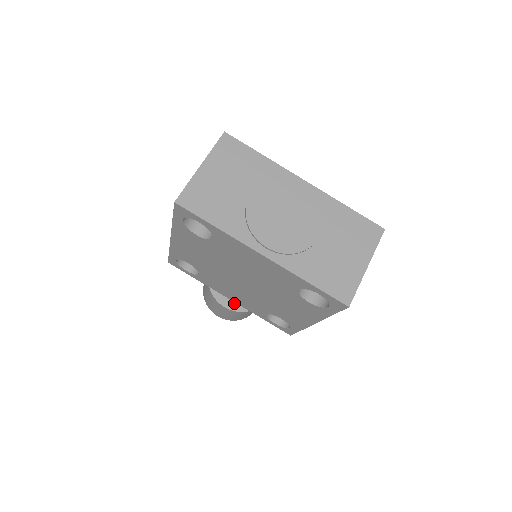
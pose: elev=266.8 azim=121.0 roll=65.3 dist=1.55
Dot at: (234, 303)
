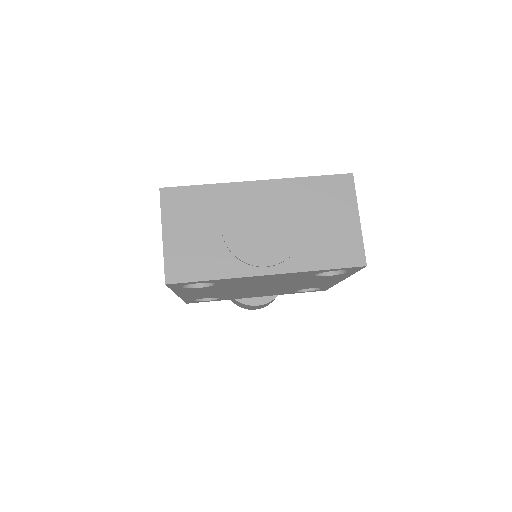
Dot at: (262, 297)
